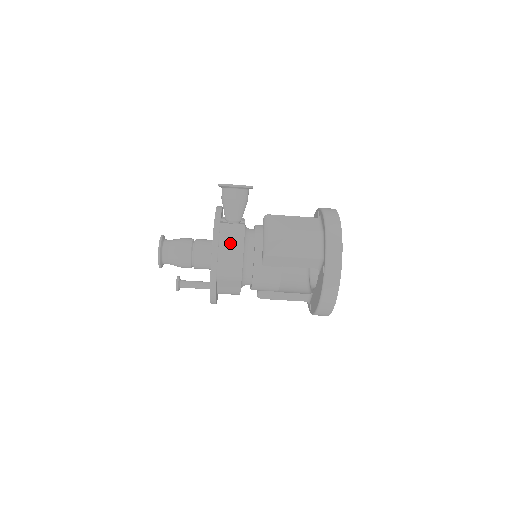
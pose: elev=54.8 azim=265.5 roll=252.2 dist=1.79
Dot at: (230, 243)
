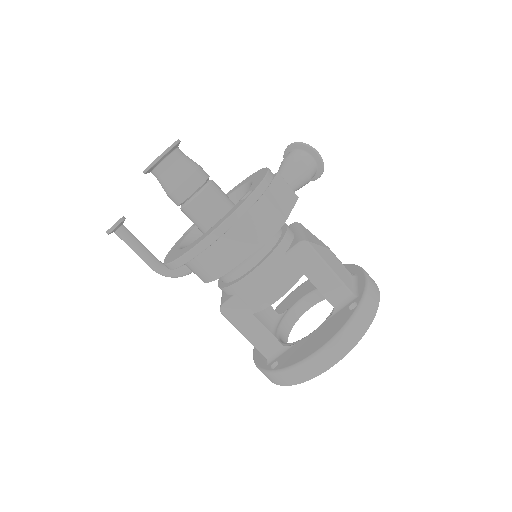
Dot at: (280, 196)
